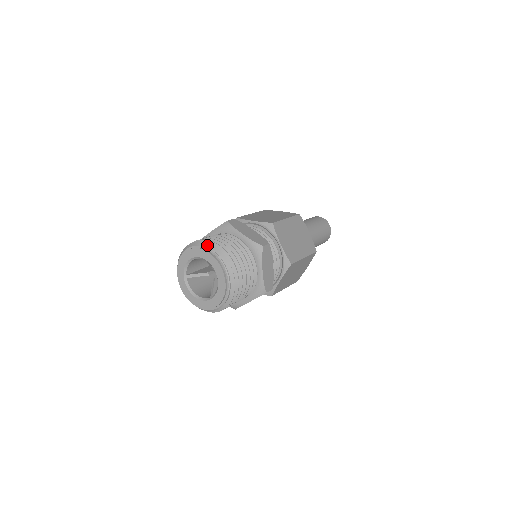
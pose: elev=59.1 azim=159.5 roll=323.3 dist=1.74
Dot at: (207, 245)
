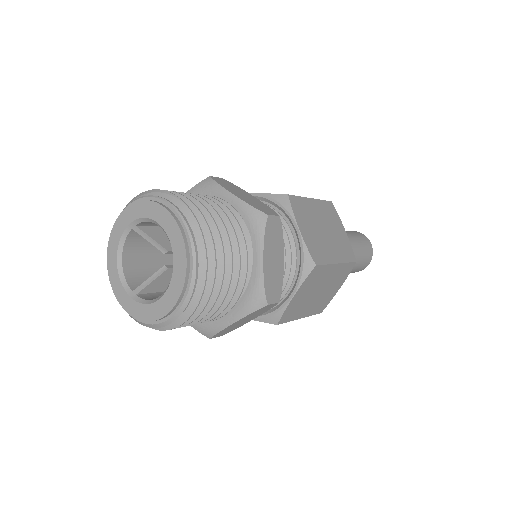
Dot at: occluded
